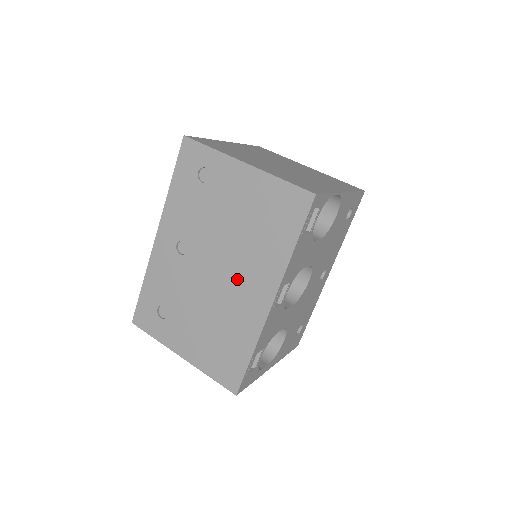
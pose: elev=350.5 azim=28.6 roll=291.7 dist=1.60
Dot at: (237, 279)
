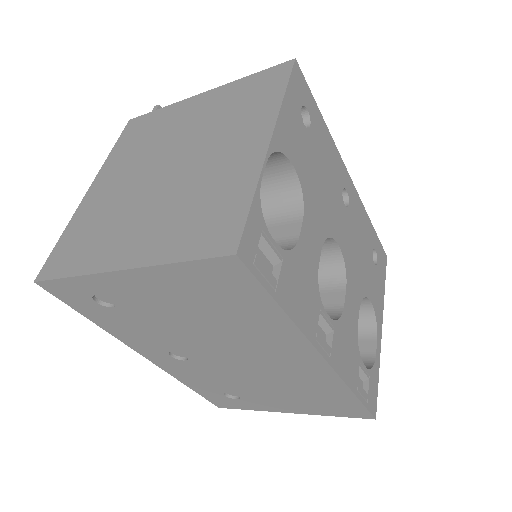
Dot at: (261, 357)
